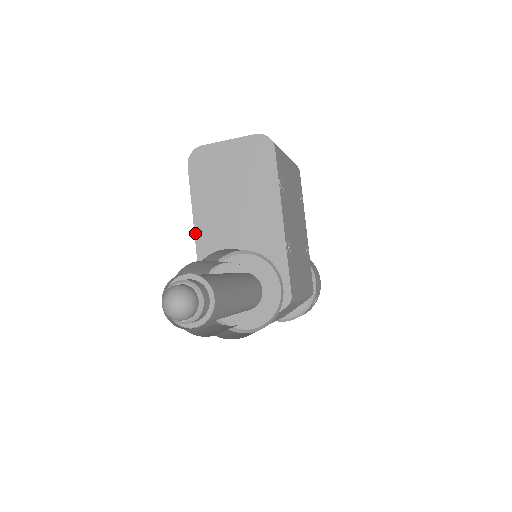
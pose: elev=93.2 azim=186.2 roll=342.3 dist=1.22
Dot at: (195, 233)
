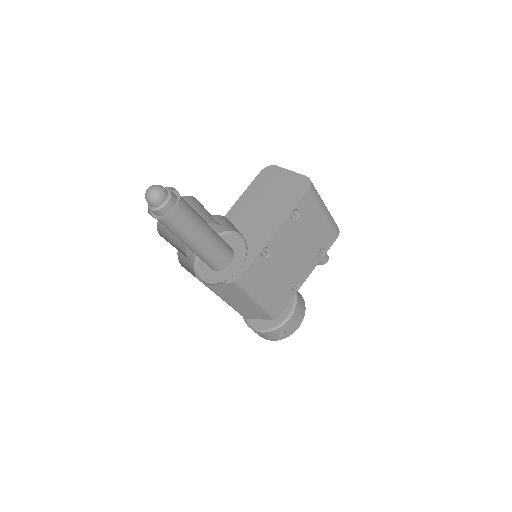
Dot at: (230, 210)
